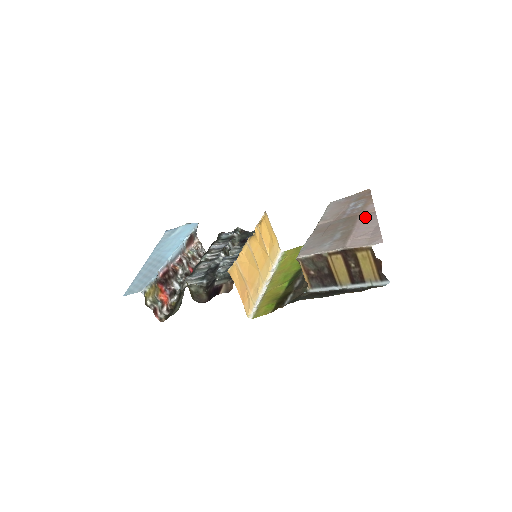
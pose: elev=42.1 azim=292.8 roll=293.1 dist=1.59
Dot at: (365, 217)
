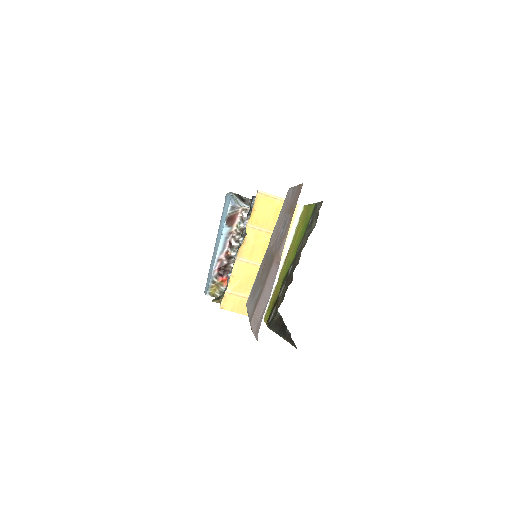
Dot at: (273, 270)
